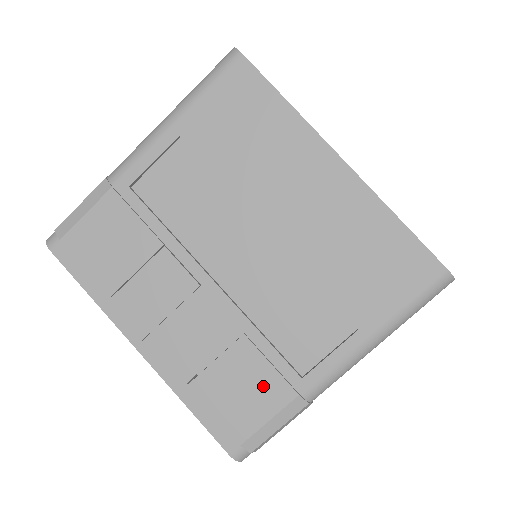
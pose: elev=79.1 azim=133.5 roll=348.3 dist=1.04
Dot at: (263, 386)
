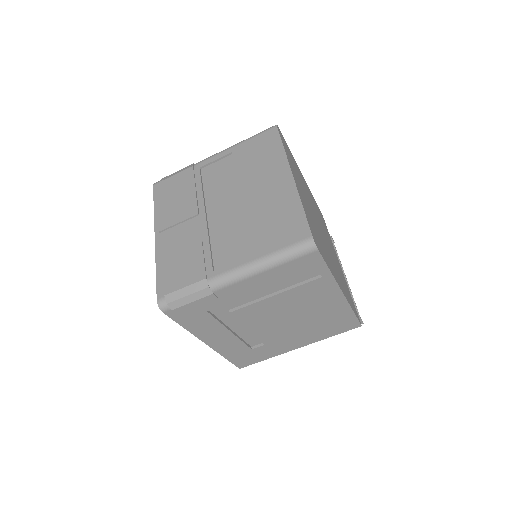
Dot at: (194, 269)
